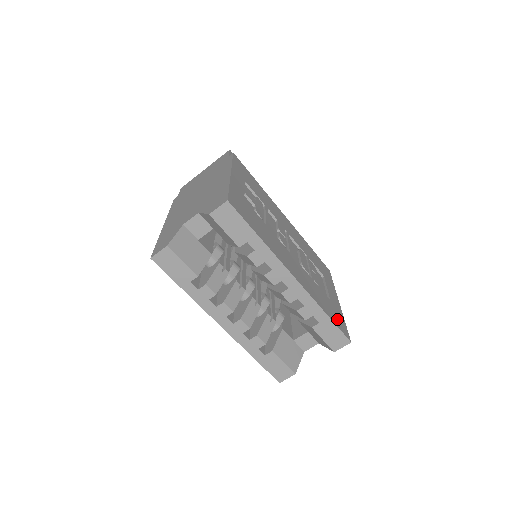
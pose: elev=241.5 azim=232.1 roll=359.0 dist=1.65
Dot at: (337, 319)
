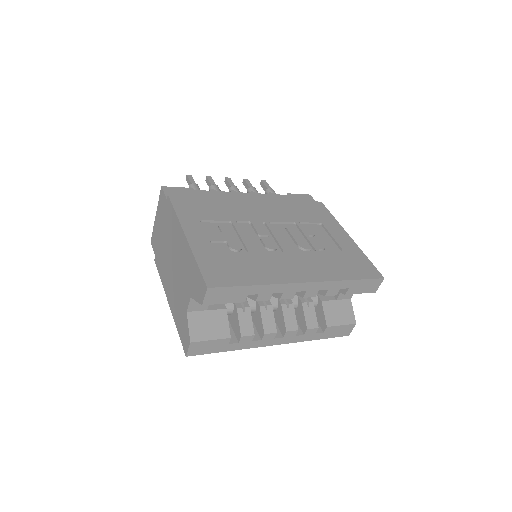
Dot at: (360, 268)
